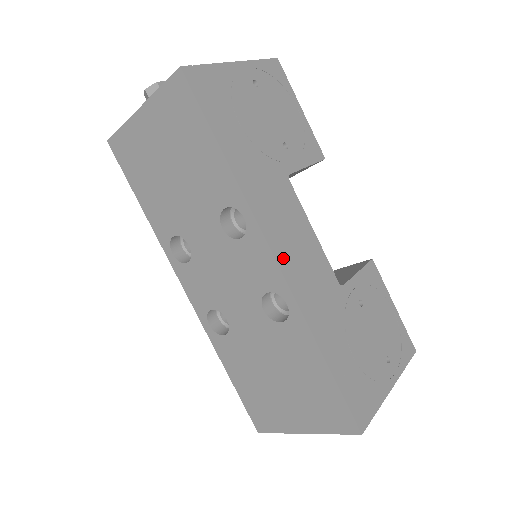
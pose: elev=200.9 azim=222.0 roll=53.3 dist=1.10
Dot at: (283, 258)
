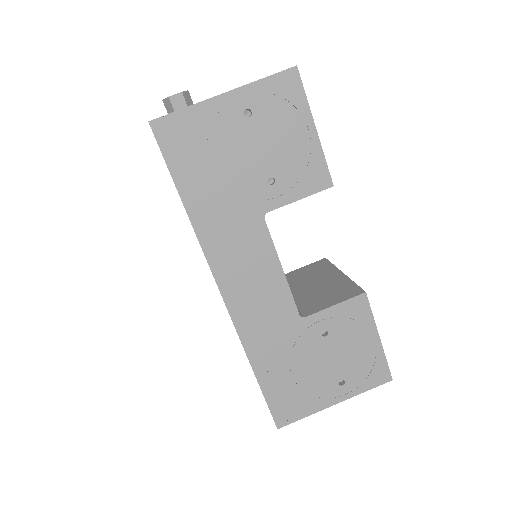
Dot at: (231, 294)
